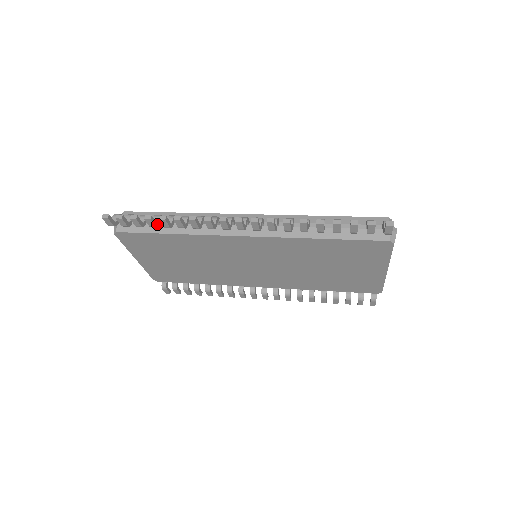
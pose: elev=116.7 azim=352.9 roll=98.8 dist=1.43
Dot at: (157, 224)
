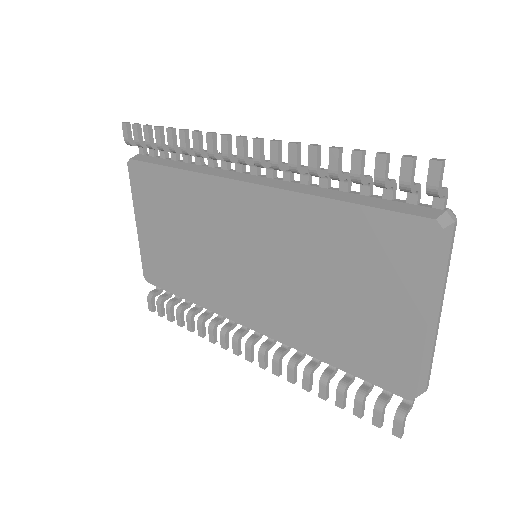
Dot at: (166, 146)
